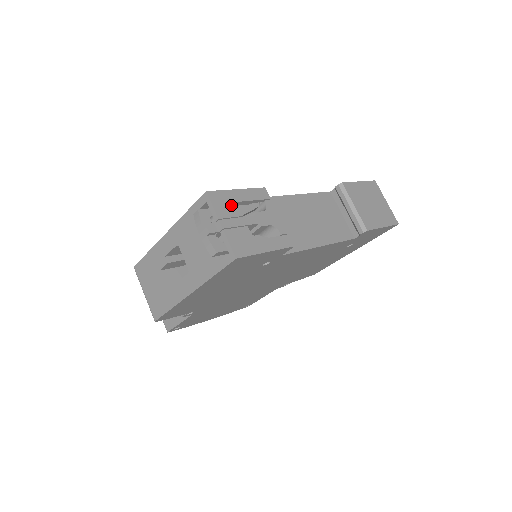
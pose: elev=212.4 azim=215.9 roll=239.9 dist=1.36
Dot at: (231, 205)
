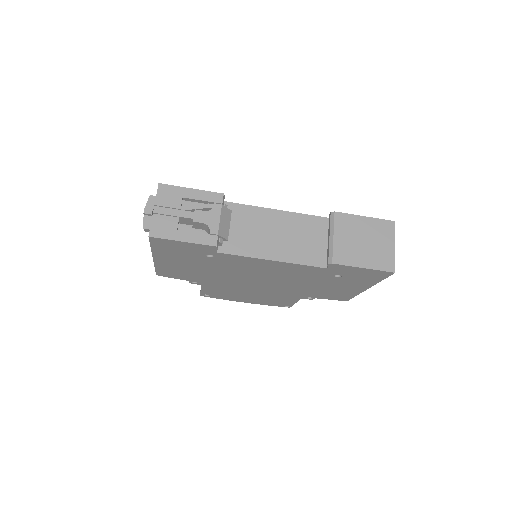
Dot at: (175, 198)
